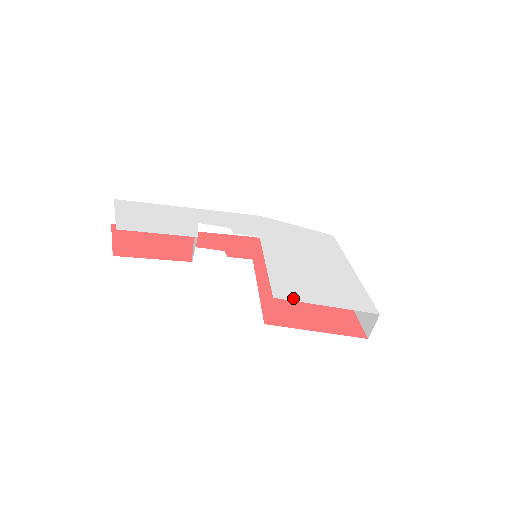
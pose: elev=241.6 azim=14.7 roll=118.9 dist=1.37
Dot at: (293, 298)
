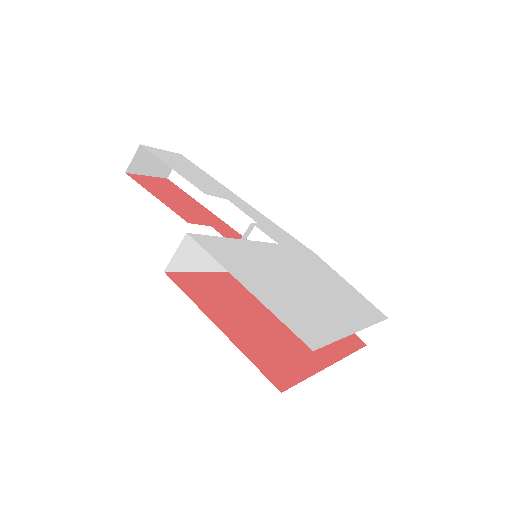
Dot at: (211, 252)
